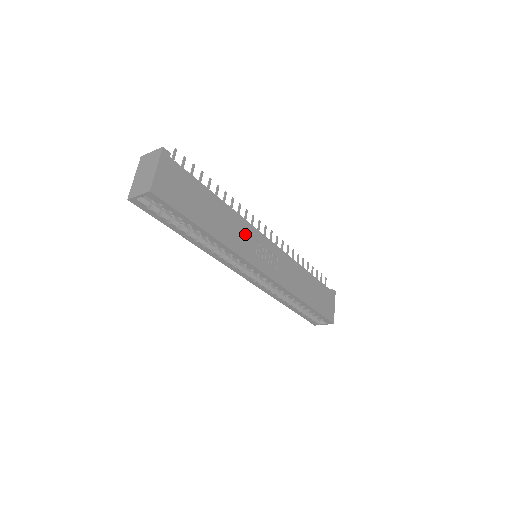
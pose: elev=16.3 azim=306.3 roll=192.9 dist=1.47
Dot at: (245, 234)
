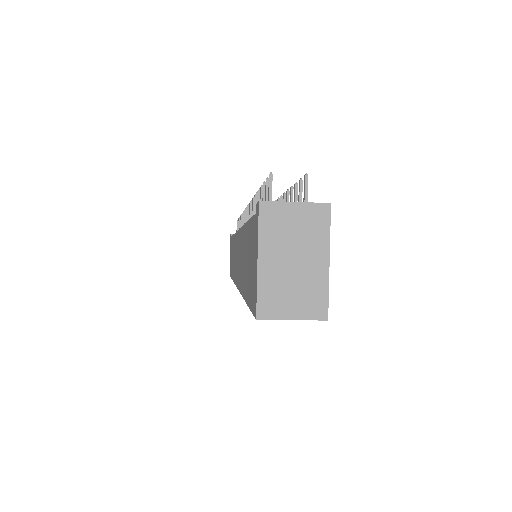
Dot at: occluded
